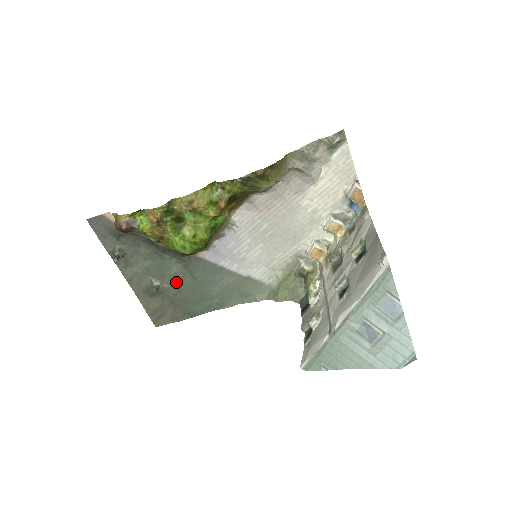
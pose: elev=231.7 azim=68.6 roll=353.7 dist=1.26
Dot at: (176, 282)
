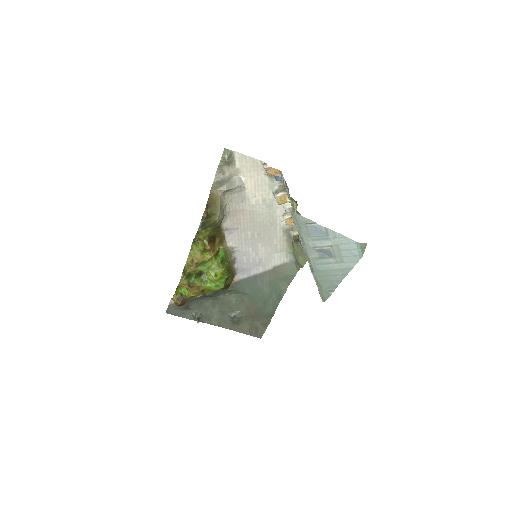
Dot at: (242, 305)
